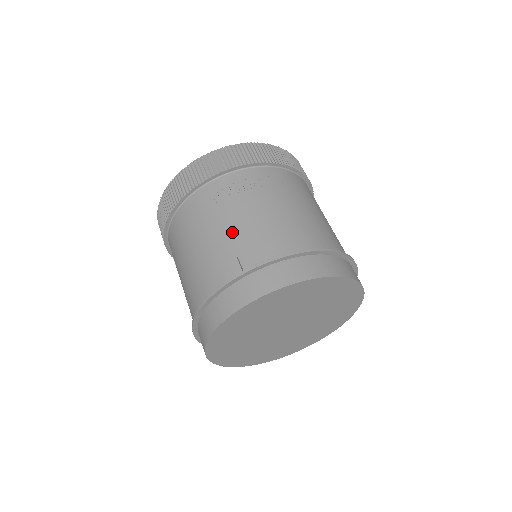
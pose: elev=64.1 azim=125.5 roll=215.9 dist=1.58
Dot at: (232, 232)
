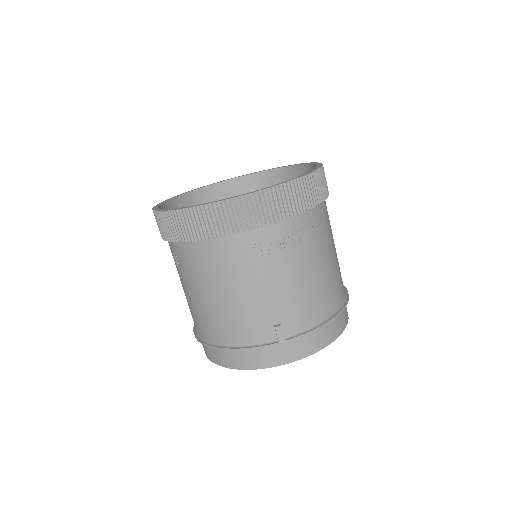
Dot at: (278, 296)
